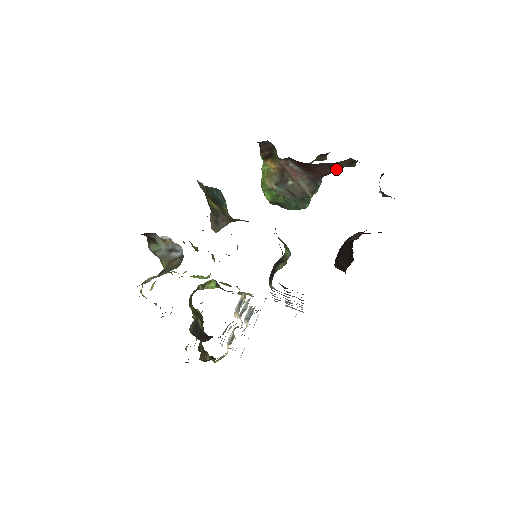
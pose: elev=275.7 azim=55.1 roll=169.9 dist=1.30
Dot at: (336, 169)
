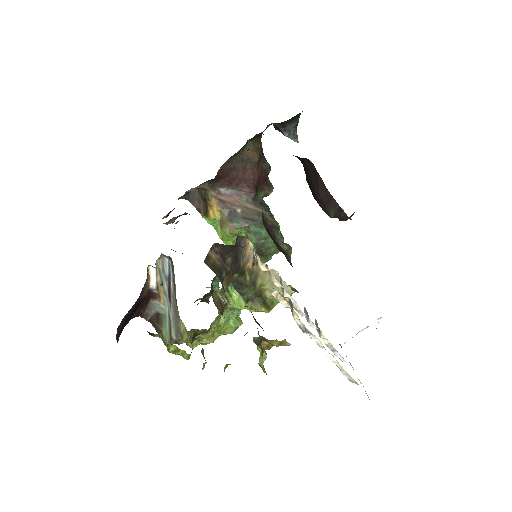
Dot at: (255, 169)
